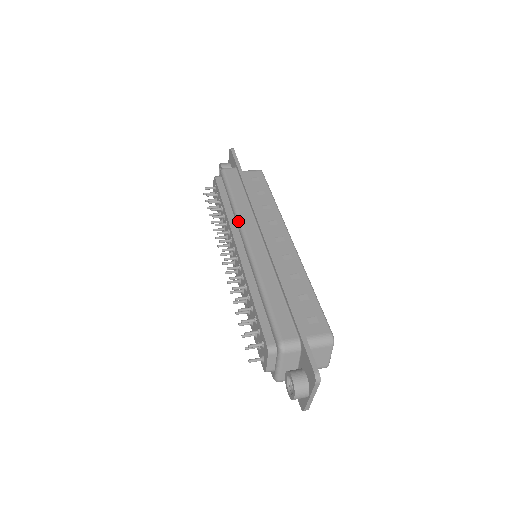
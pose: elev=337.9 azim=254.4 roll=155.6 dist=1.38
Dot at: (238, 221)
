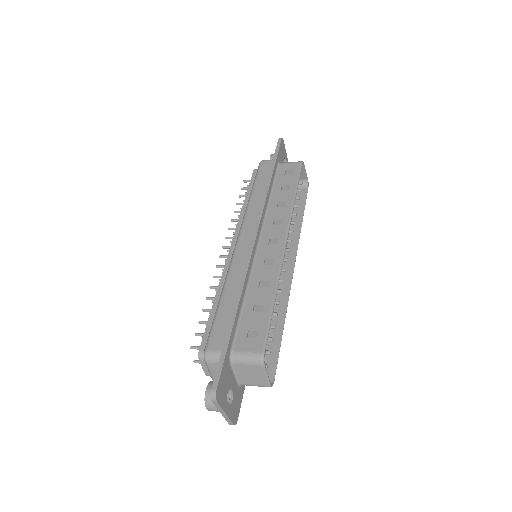
Dot at: (243, 219)
